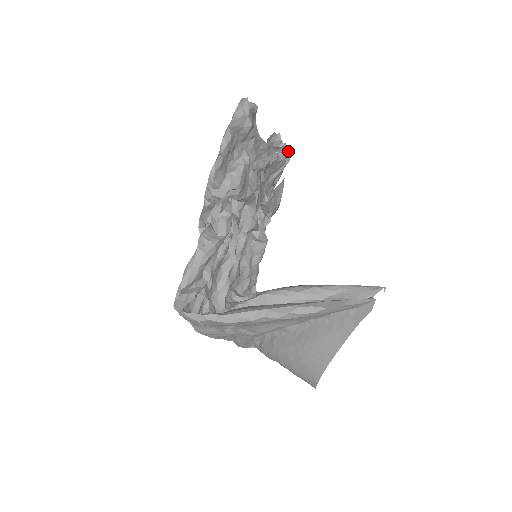
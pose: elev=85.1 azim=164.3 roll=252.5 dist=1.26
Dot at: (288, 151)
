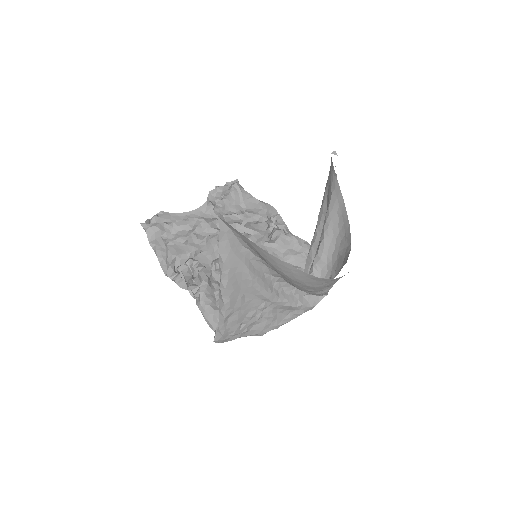
Dot at: (235, 181)
